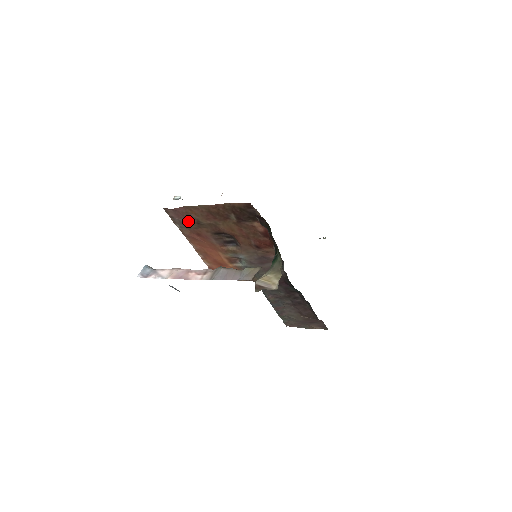
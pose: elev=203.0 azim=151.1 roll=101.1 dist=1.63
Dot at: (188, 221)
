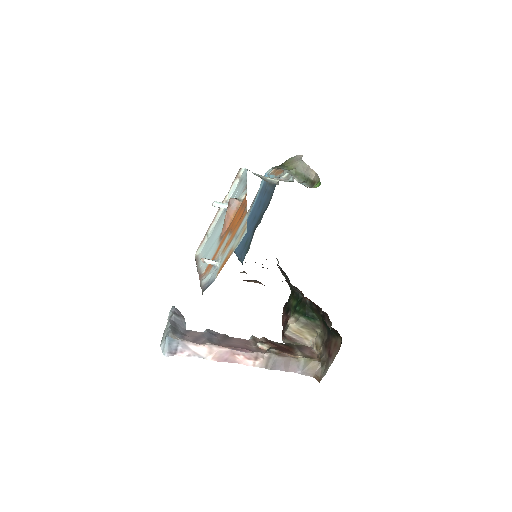
Dot at: occluded
